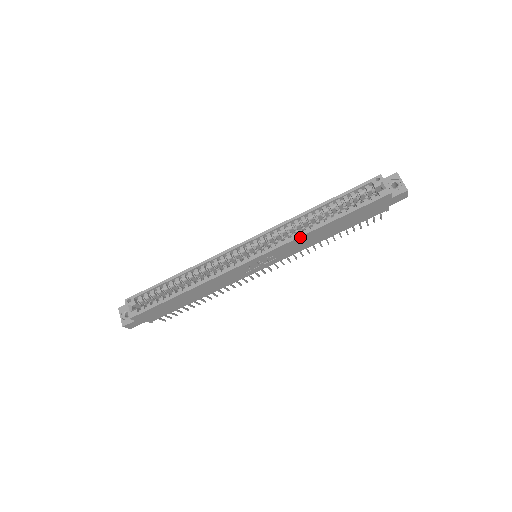
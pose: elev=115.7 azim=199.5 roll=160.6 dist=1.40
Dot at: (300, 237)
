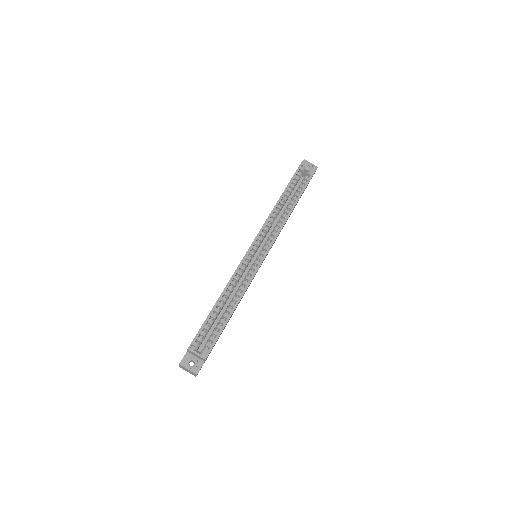
Dot at: occluded
